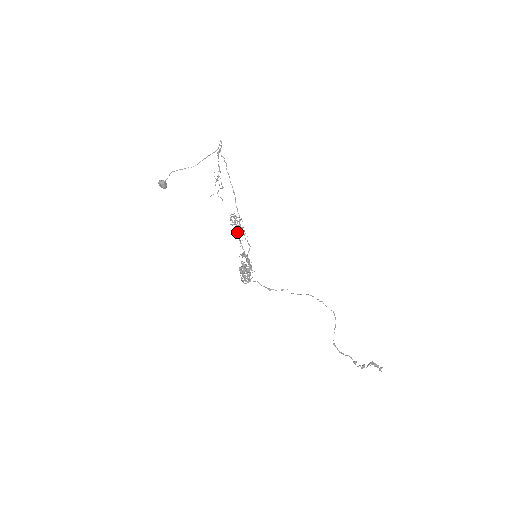
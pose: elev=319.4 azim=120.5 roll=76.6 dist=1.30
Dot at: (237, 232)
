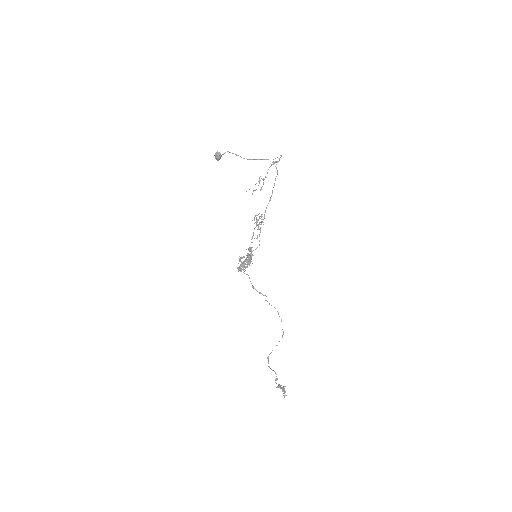
Dot at: (254, 229)
